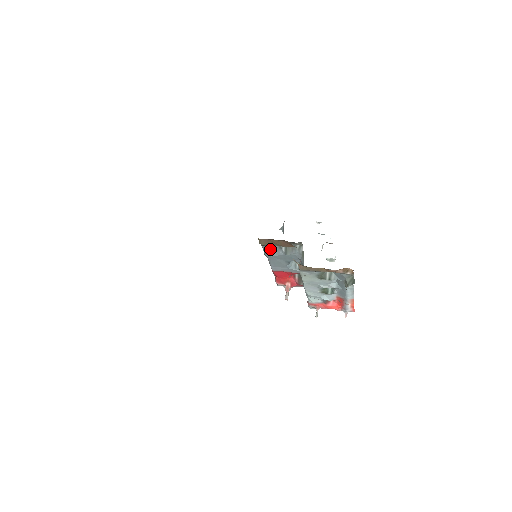
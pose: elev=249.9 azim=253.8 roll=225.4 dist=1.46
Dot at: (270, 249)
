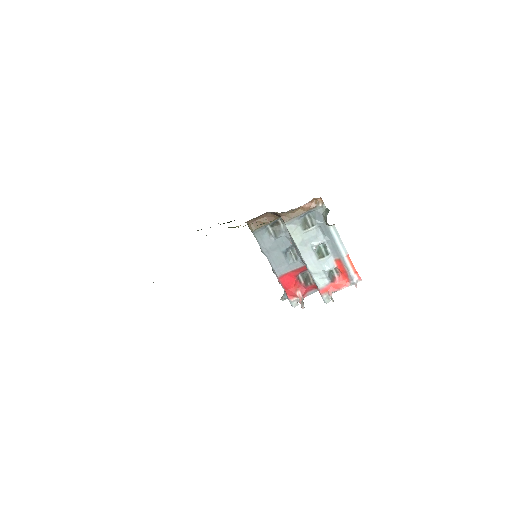
Dot at: (263, 239)
